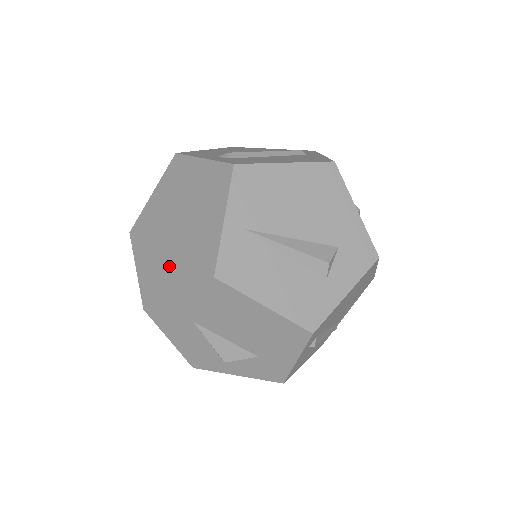
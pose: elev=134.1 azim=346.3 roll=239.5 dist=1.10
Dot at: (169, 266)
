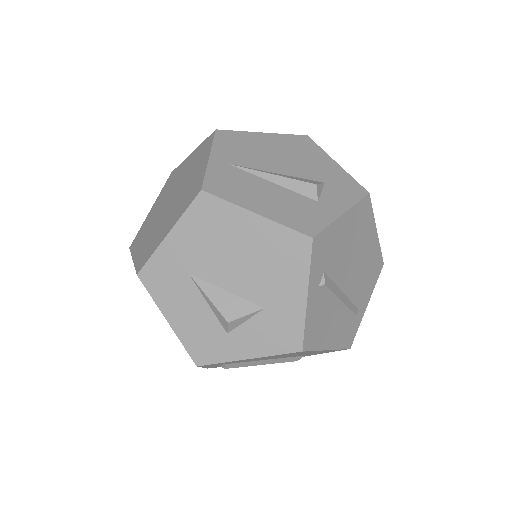
Dot at: (162, 226)
